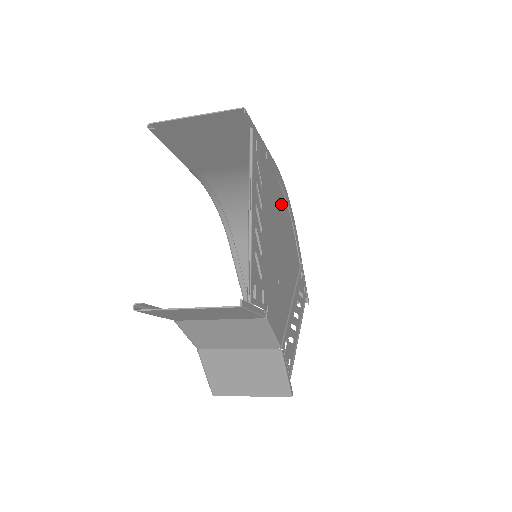
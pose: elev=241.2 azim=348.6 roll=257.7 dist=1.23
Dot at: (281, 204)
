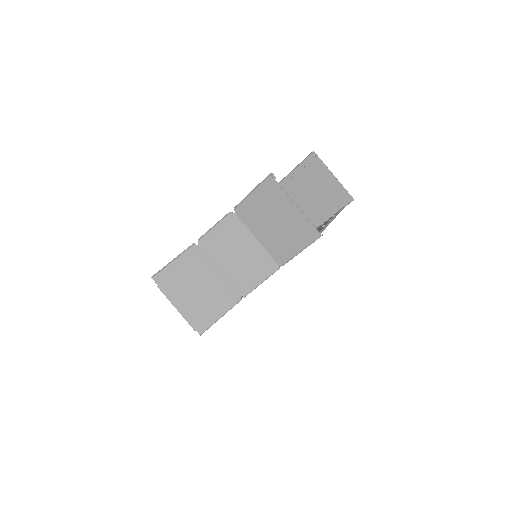
Dot at: occluded
